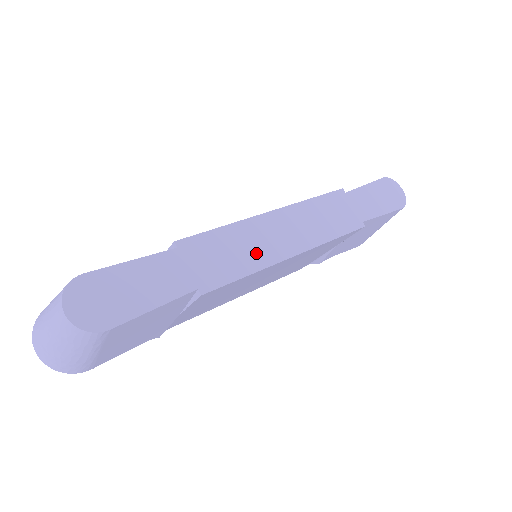
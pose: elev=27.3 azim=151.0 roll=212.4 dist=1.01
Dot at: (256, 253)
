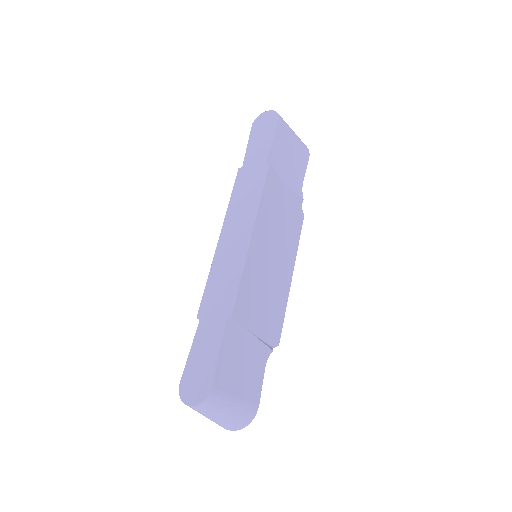
Dot at: (233, 265)
